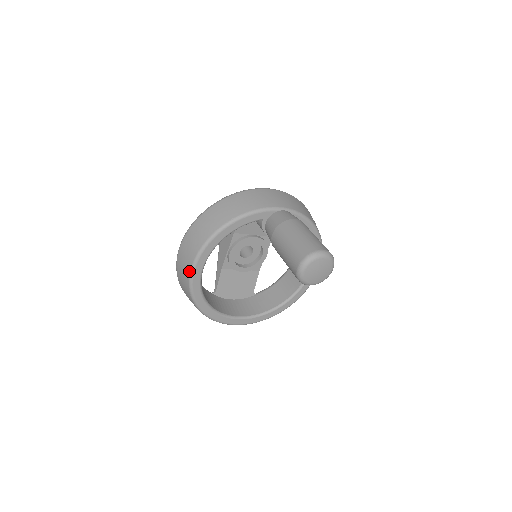
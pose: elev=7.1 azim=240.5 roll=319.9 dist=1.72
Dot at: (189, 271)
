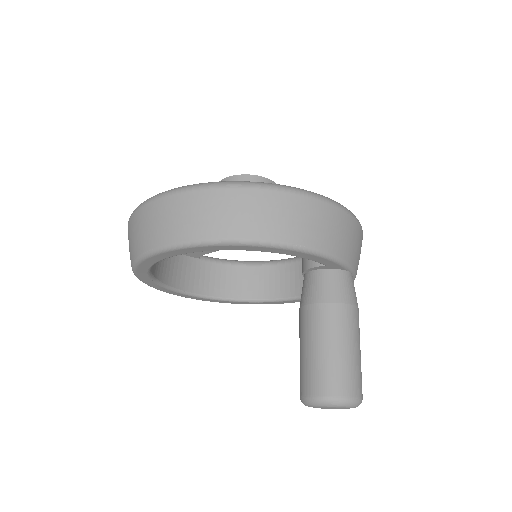
Dot at: (179, 240)
